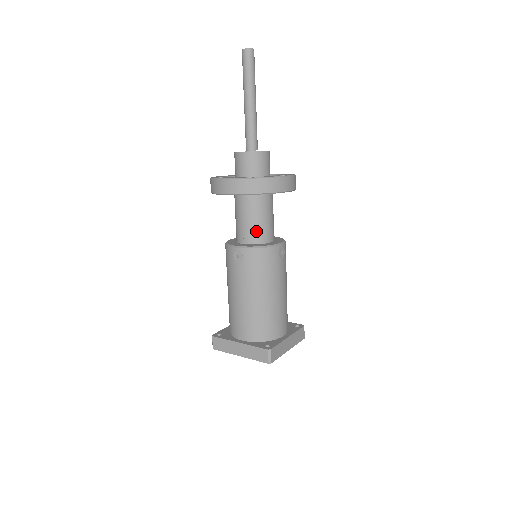
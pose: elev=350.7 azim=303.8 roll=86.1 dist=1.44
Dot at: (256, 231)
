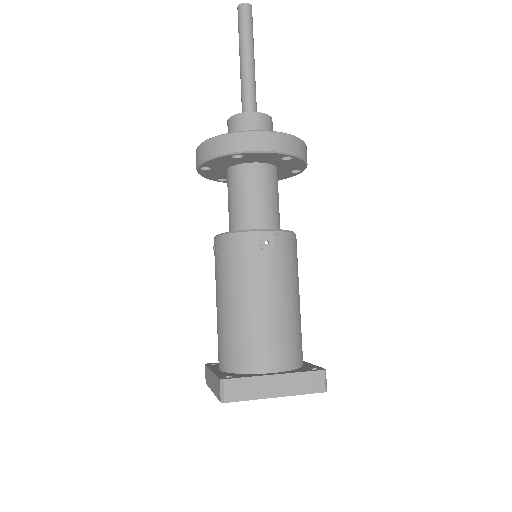
Dot at: (275, 214)
